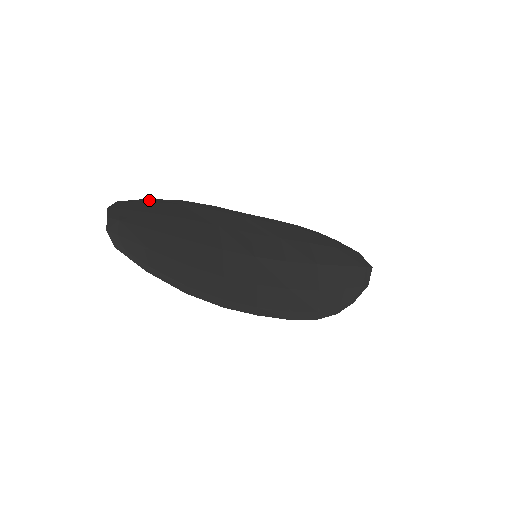
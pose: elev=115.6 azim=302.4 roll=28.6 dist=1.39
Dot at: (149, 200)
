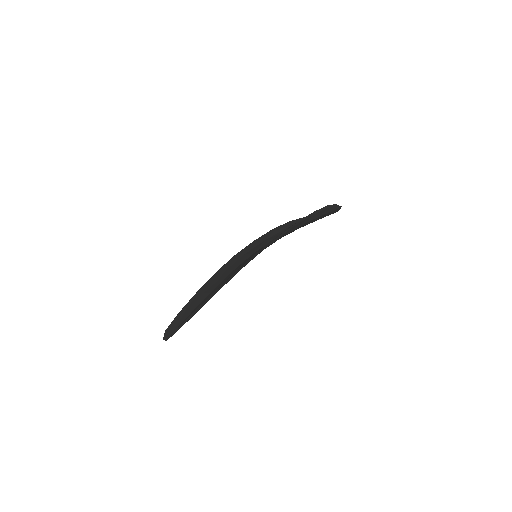
Dot at: (195, 312)
